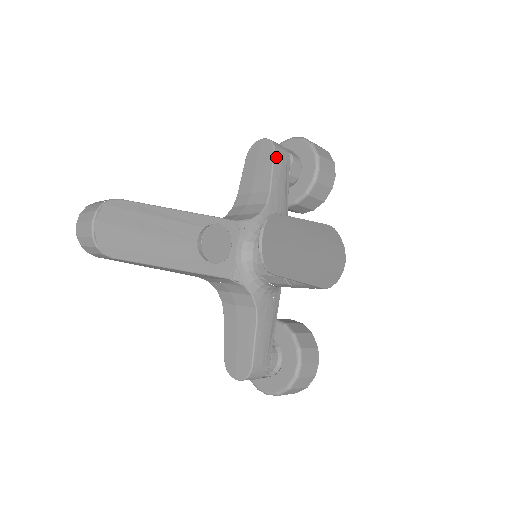
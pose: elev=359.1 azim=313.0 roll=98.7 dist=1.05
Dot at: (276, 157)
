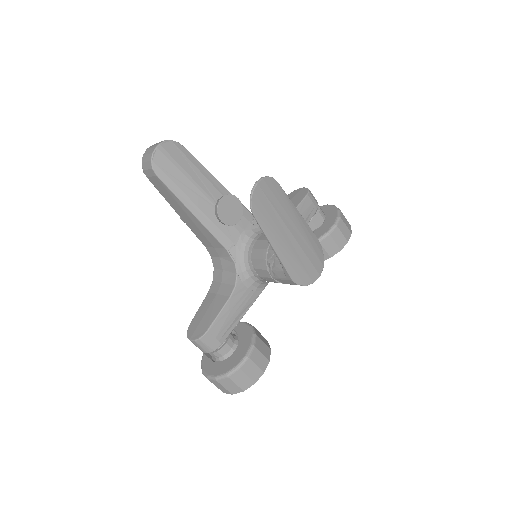
Dot at: (306, 199)
